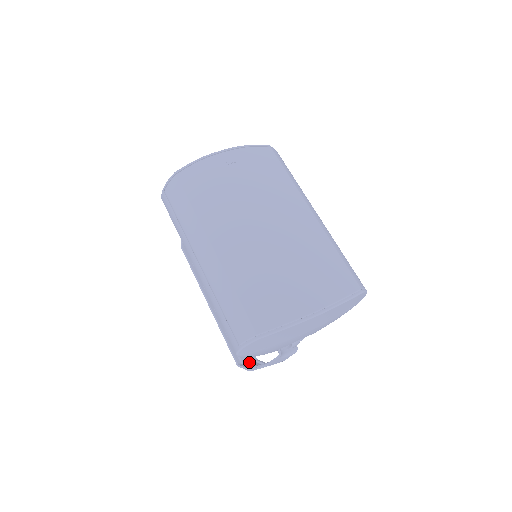
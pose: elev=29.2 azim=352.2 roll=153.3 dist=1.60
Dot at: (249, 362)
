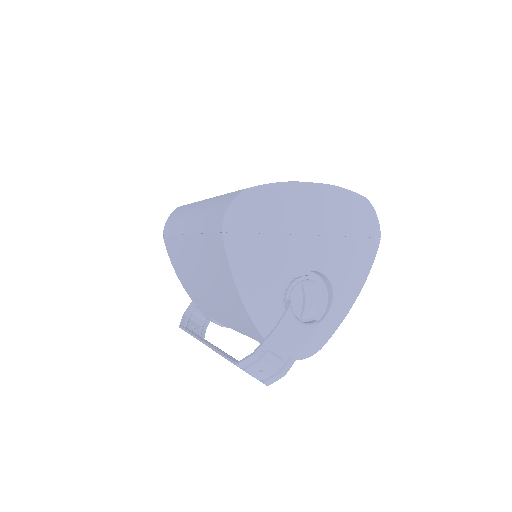
Dot at: (254, 372)
